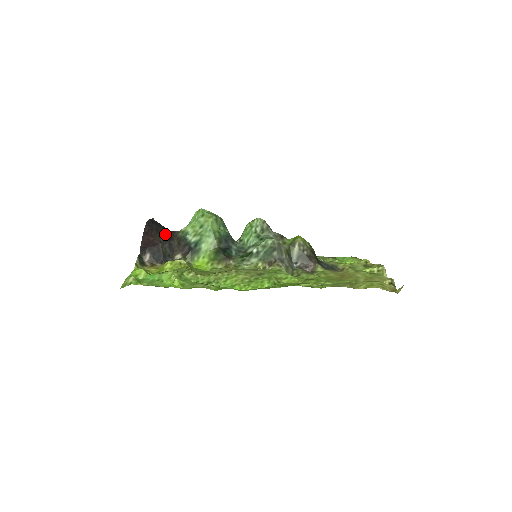
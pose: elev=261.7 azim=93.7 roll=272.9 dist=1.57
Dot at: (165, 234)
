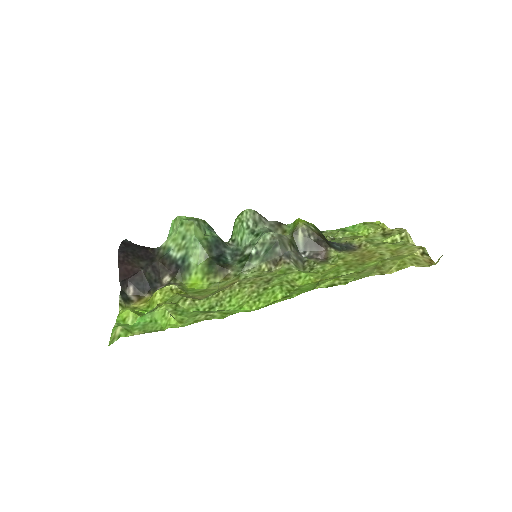
Dot at: (144, 256)
